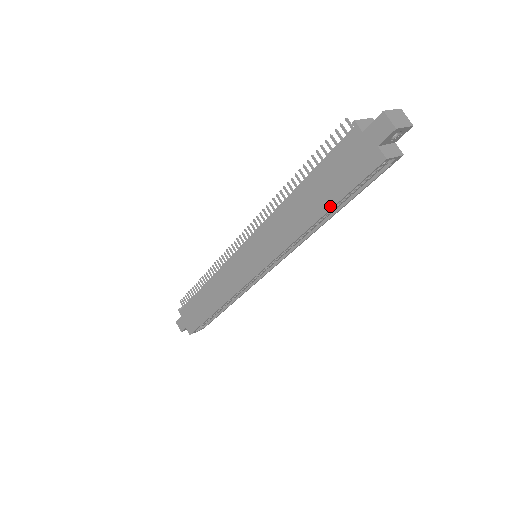
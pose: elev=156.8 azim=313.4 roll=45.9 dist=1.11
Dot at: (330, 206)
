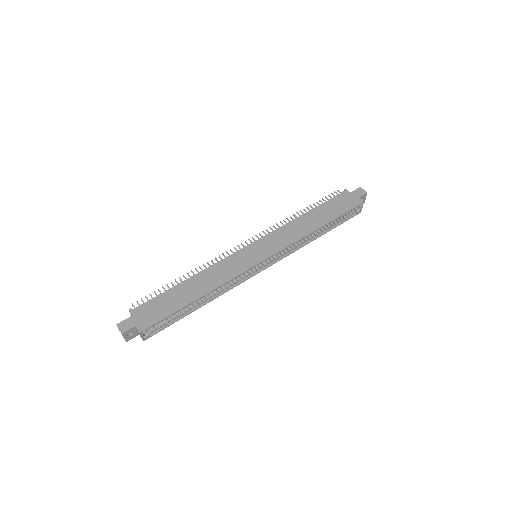
Dot at: (332, 219)
